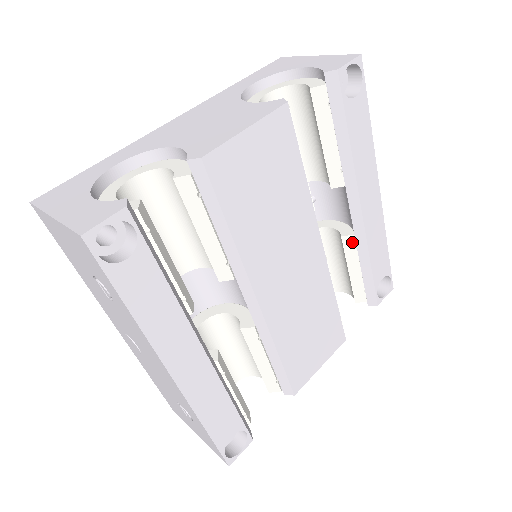
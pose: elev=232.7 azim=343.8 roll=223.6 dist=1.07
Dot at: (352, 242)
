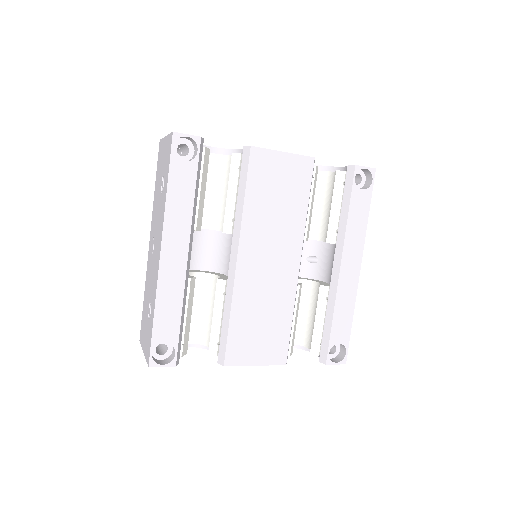
Dot at: (326, 293)
